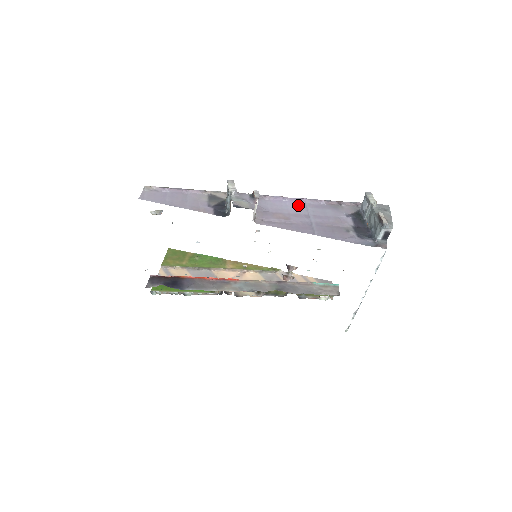
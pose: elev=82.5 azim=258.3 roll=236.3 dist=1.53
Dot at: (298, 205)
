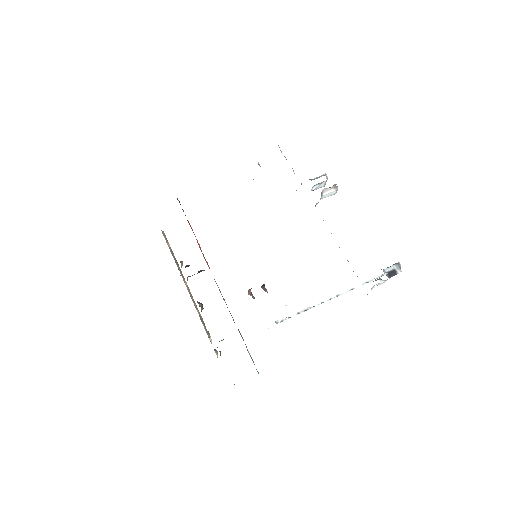
Dot at: occluded
